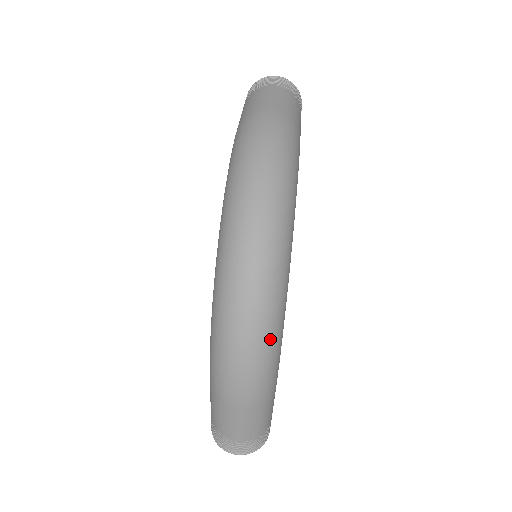
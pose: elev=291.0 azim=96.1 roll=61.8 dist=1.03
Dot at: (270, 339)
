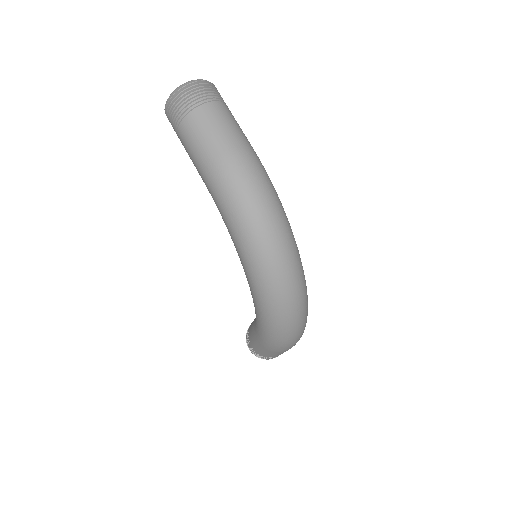
Dot at: occluded
